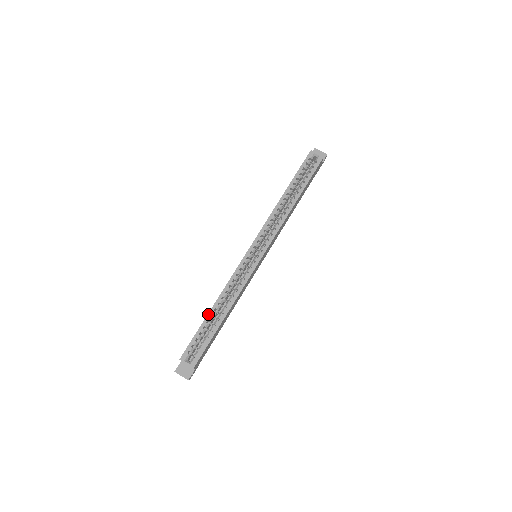
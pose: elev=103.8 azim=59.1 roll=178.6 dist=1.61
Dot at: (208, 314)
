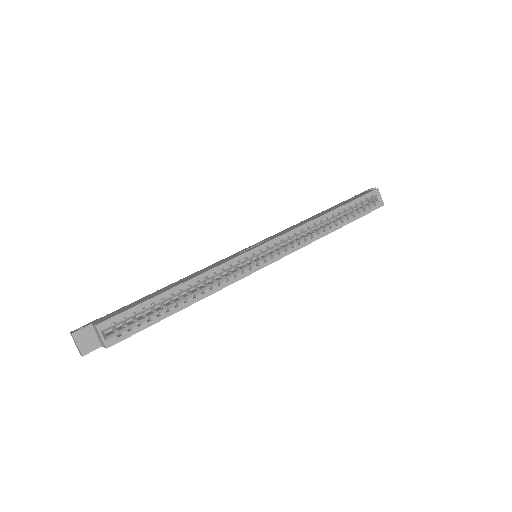
Dot at: (169, 290)
